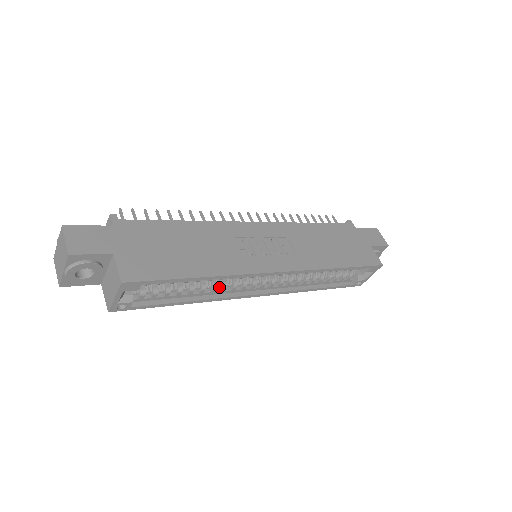
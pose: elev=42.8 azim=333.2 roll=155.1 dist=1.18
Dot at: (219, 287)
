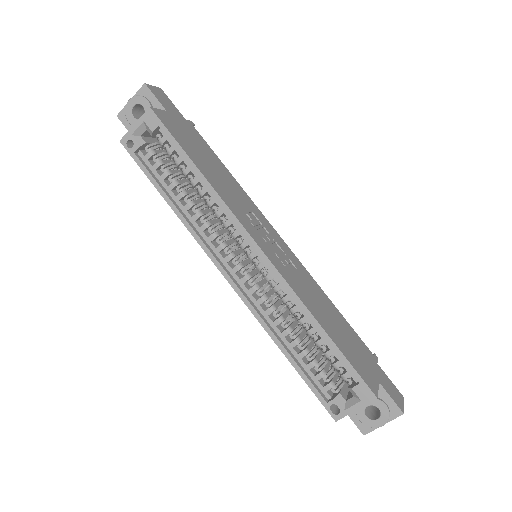
Dot at: (203, 222)
